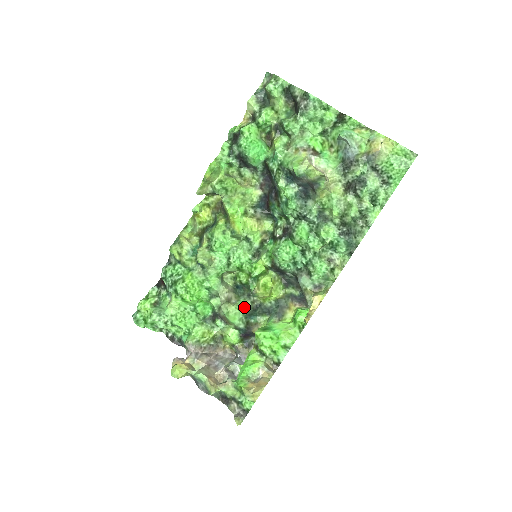
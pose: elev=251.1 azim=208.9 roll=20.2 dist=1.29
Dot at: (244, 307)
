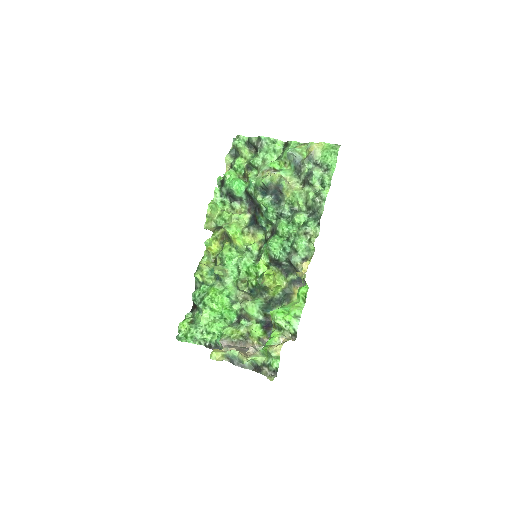
Dot at: (259, 301)
